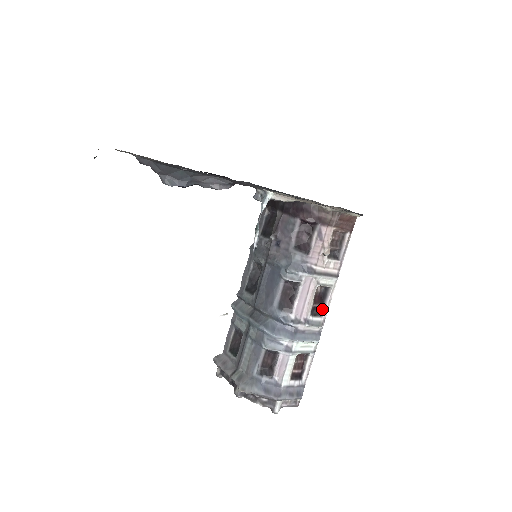
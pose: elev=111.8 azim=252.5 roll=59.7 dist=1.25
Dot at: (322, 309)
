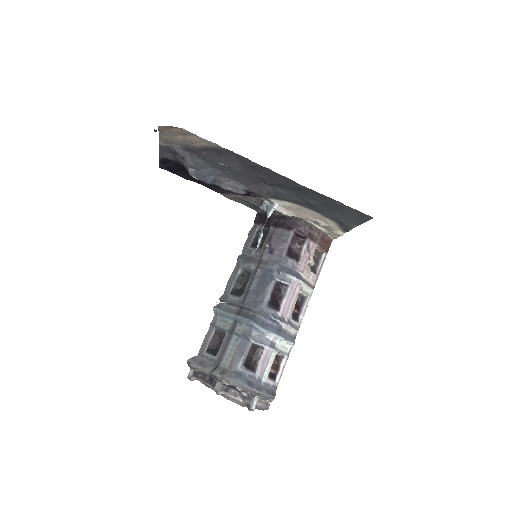
Dot at: (298, 316)
